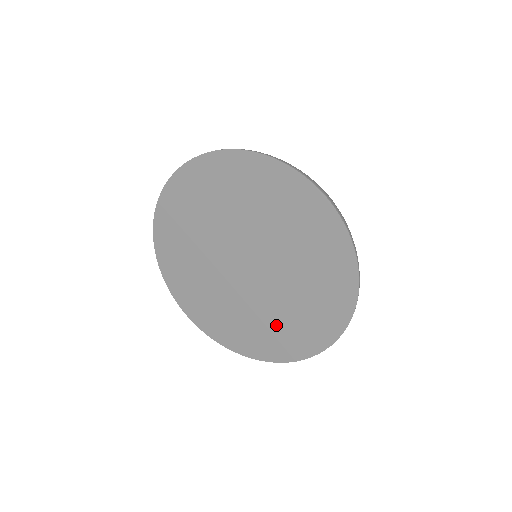
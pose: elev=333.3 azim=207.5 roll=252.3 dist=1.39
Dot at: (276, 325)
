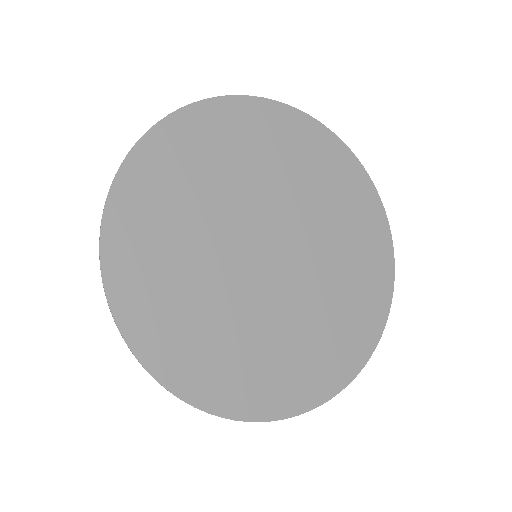
Dot at: (306, 343)
